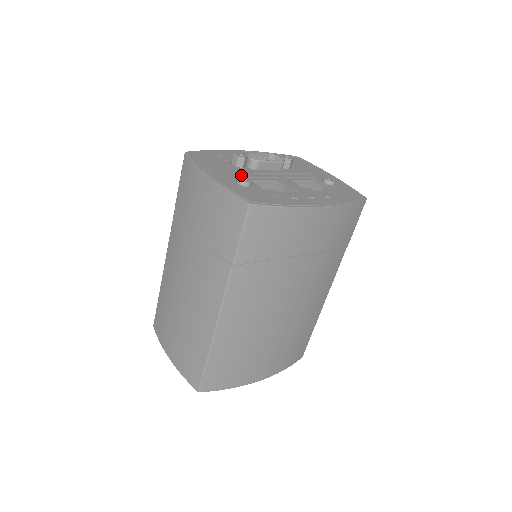
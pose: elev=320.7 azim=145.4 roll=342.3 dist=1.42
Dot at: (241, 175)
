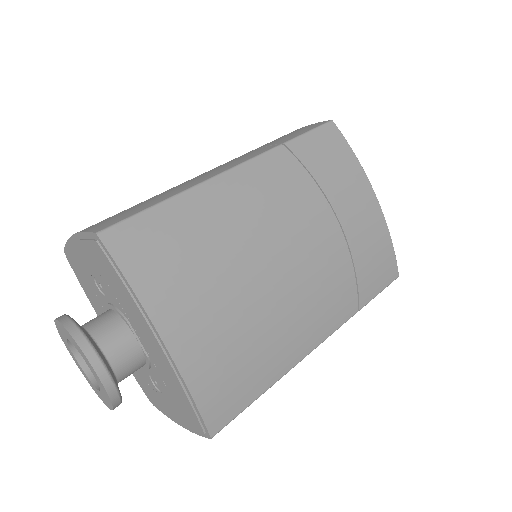
Dot at: occluded
